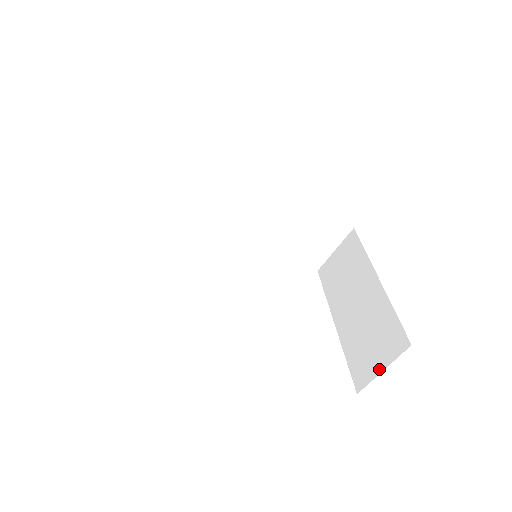
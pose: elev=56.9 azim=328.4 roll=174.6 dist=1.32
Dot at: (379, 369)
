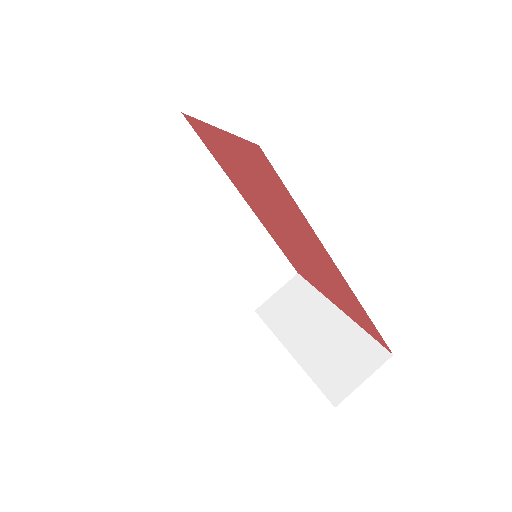
Dot at: (359, 380)
